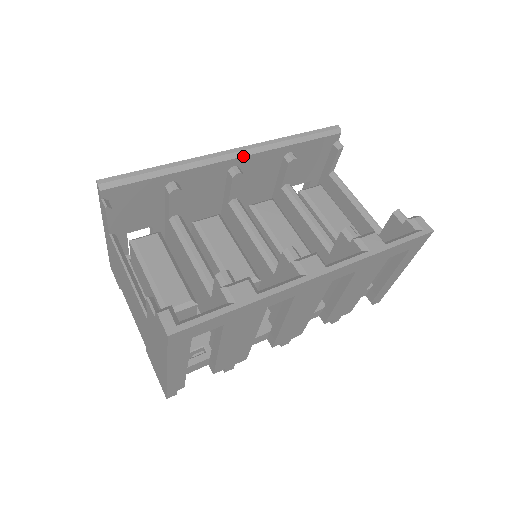
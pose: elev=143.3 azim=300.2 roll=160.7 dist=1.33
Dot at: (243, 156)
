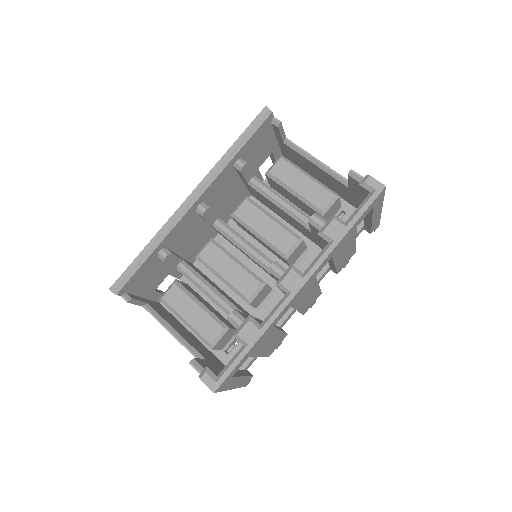
Dot at: (200, 196)
